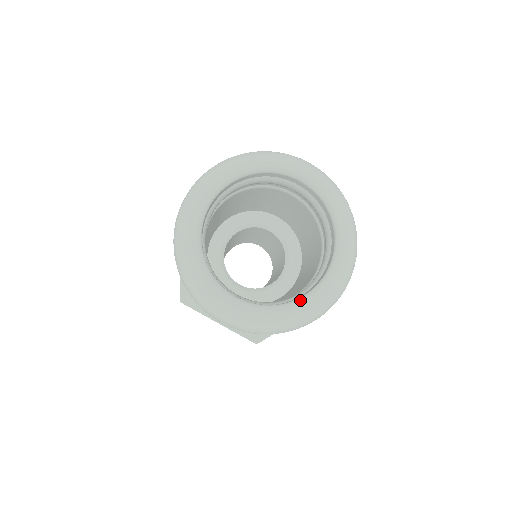
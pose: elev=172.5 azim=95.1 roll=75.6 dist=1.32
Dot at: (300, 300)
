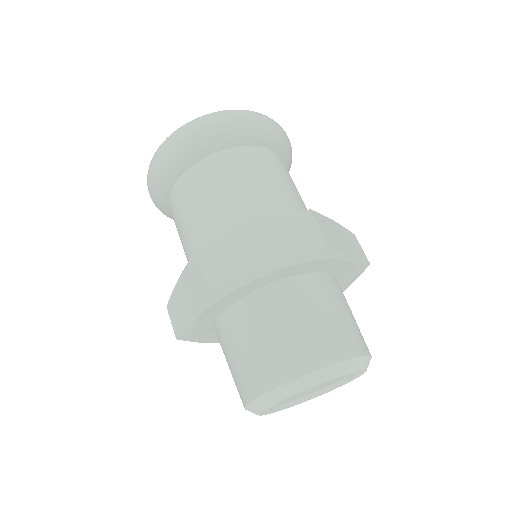
Dot at: occluded
